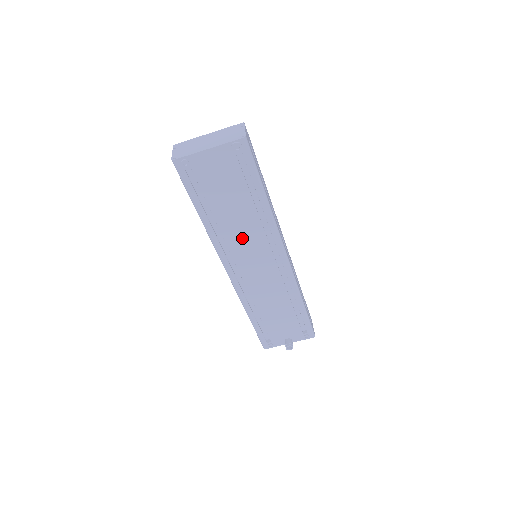
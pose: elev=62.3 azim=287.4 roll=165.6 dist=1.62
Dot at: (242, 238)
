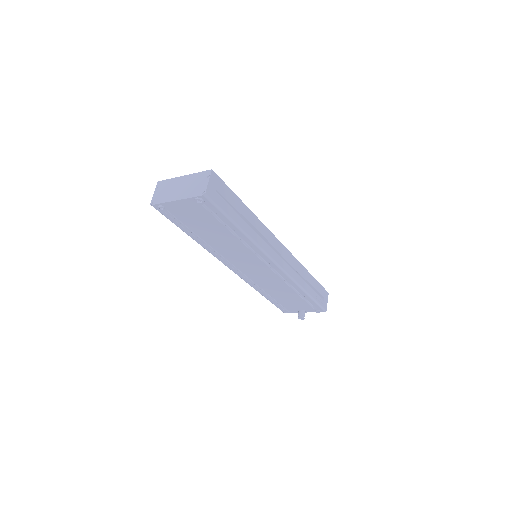
Dot at: (232, 252)
